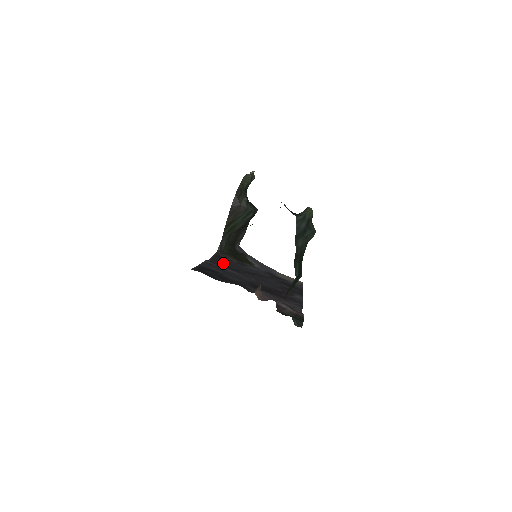
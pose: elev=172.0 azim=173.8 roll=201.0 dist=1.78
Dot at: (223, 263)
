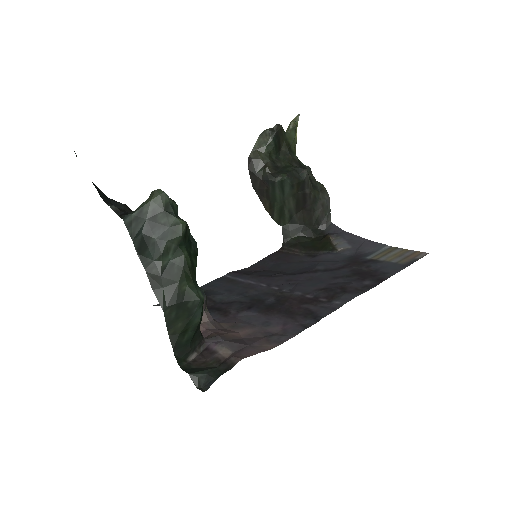
Dot at: (272, 265)
